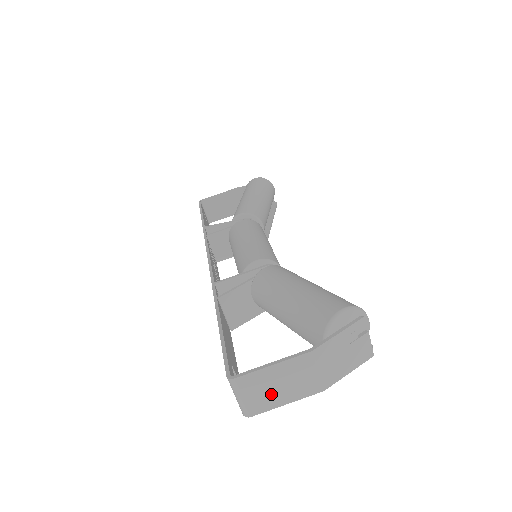
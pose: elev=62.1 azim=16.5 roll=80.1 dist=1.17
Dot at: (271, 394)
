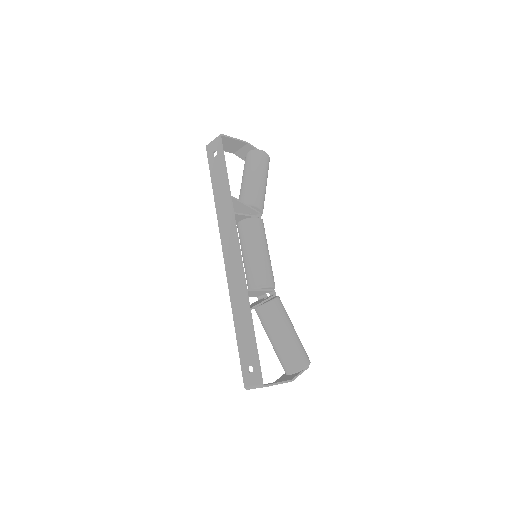
Dot at: occluded
